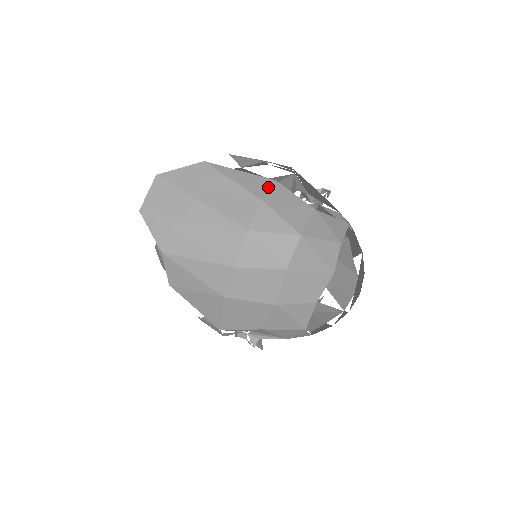
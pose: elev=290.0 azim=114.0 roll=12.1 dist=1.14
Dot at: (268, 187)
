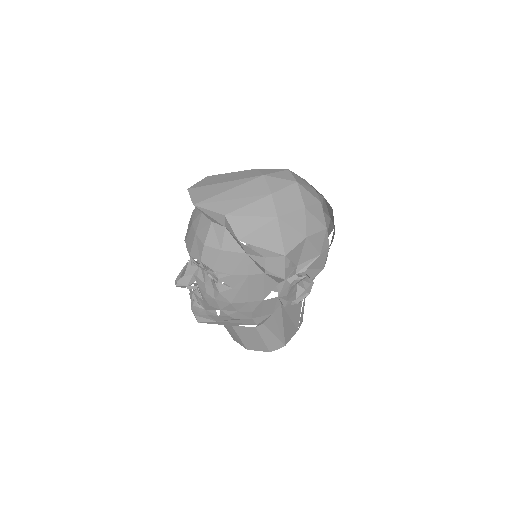
Dot at: occluded
